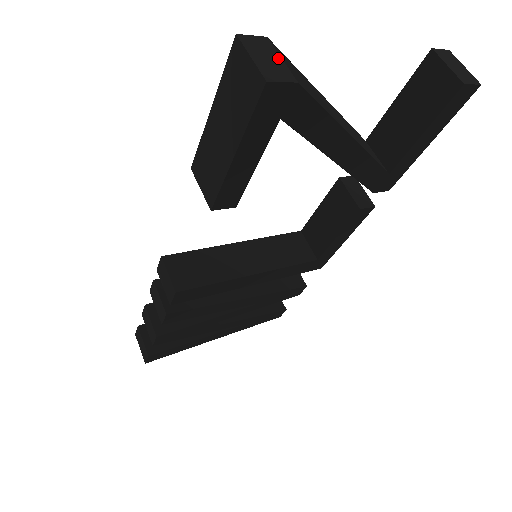
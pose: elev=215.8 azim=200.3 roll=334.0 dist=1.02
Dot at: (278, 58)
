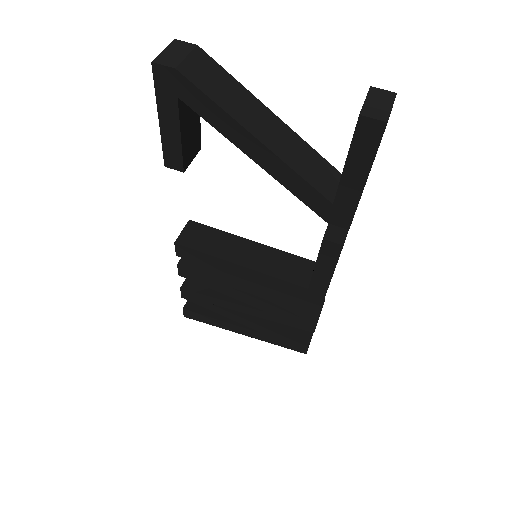
Dot at: (184, 55)
